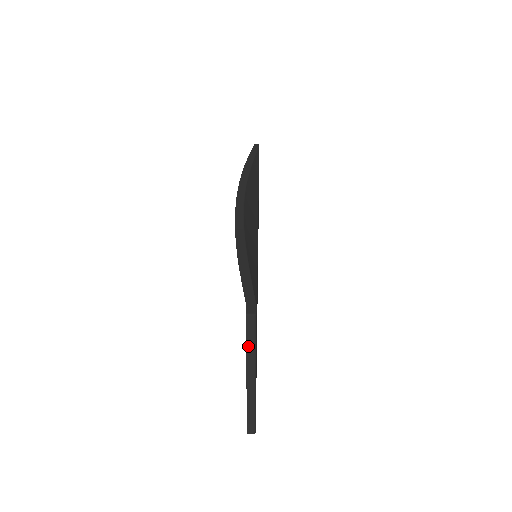
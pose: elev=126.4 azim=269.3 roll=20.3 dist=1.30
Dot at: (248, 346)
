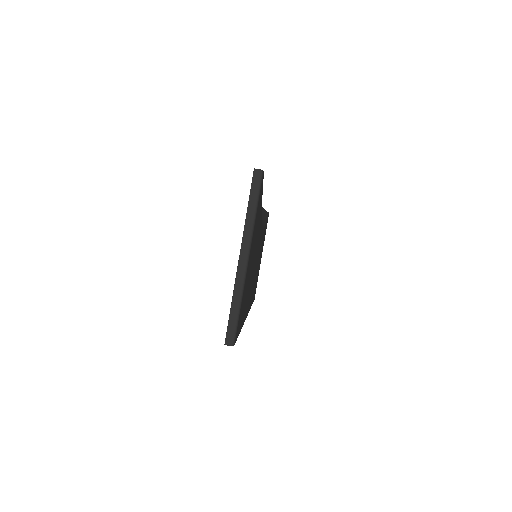
Dot at: (249, 208)
